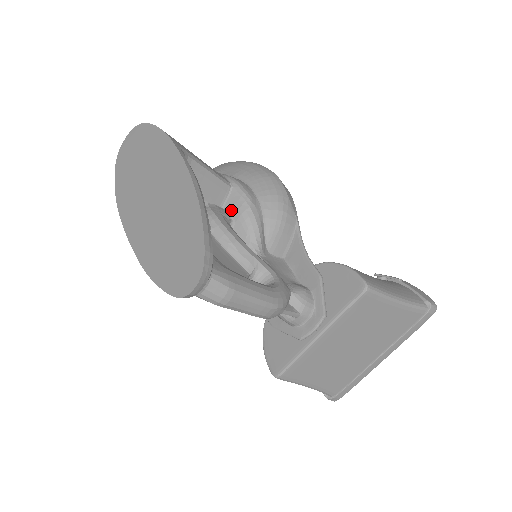
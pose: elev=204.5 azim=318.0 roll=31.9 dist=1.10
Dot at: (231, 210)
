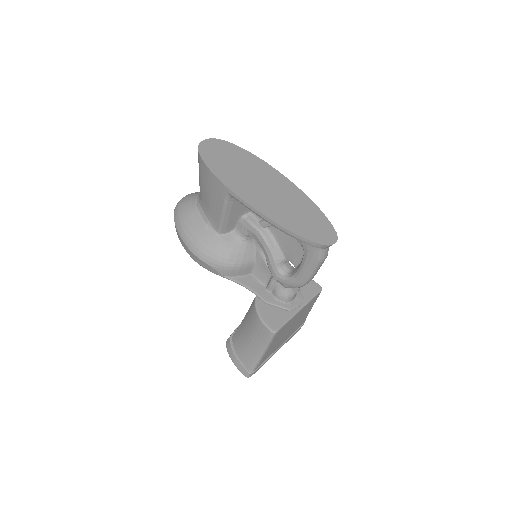
Dot at: occluded
